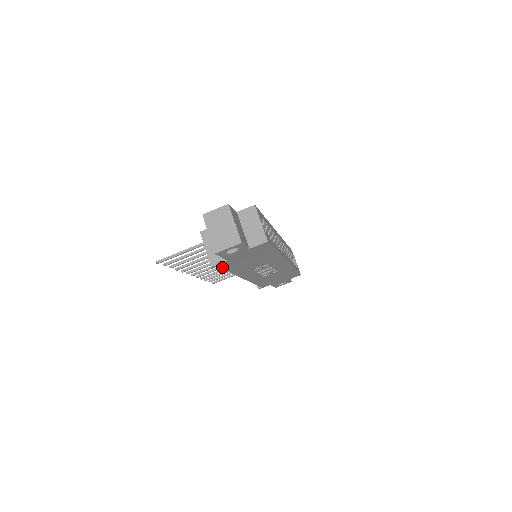
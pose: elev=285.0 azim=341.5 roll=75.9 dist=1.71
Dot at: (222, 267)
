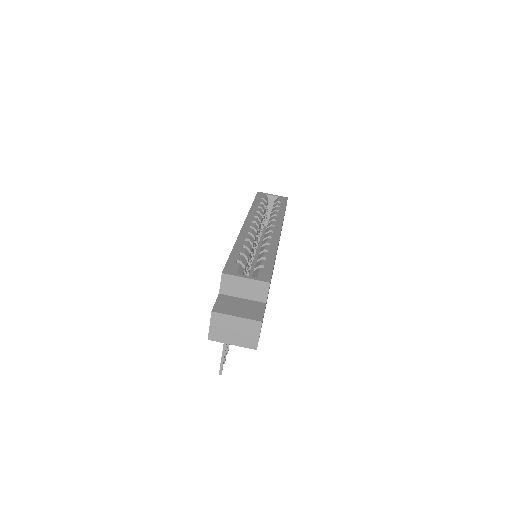
Dot at: occluded
